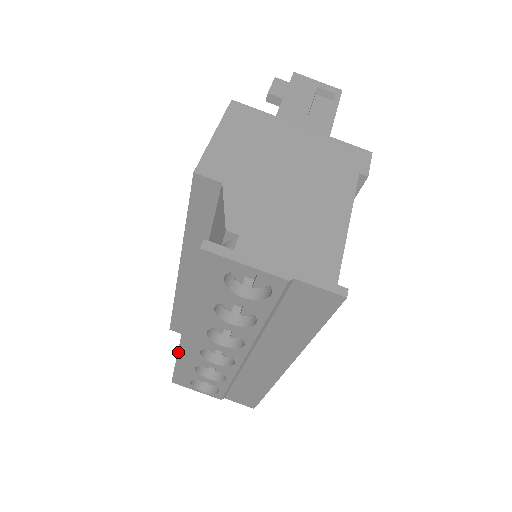
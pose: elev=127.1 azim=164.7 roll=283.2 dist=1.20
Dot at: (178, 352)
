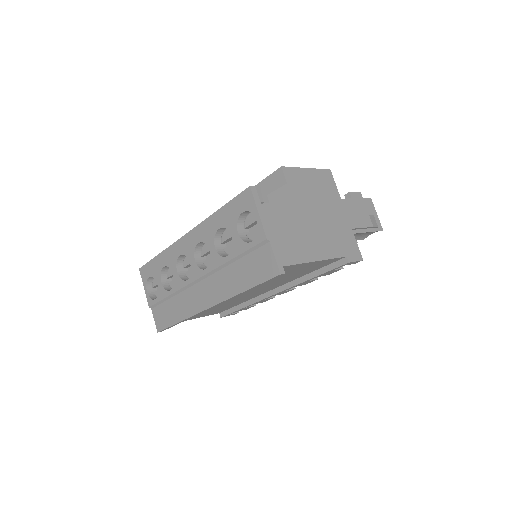
Dot at: (169, 247)
